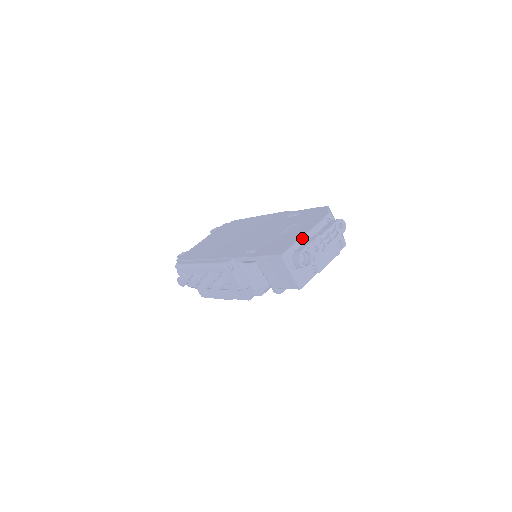
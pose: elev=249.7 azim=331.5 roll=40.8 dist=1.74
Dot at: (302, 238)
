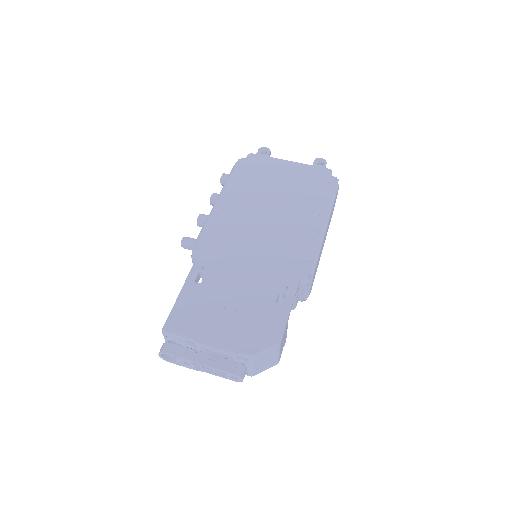
Dot at: (195, 342)
